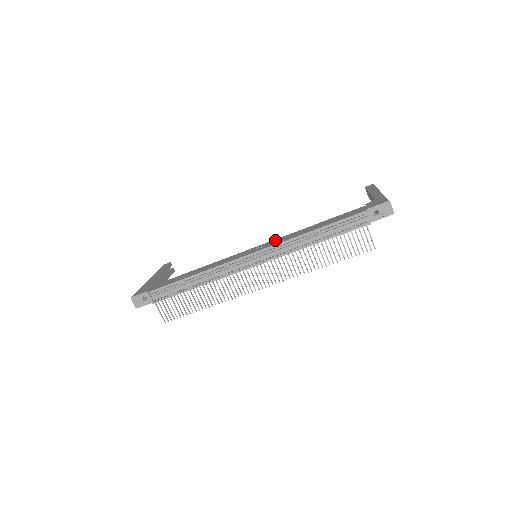
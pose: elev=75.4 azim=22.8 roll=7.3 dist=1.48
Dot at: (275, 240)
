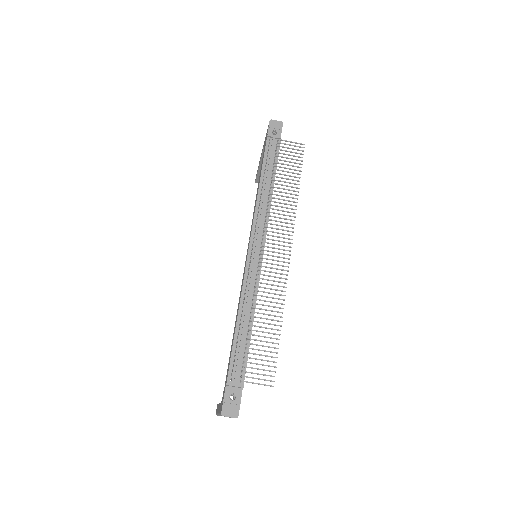
Dot at: occluded
